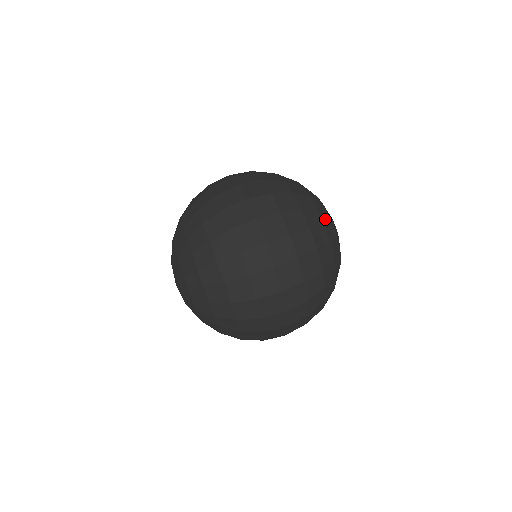
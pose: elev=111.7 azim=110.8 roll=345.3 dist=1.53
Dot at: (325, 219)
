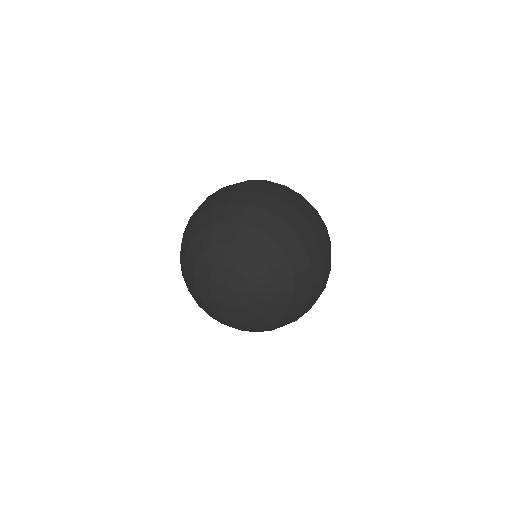
Dot at: occluded
